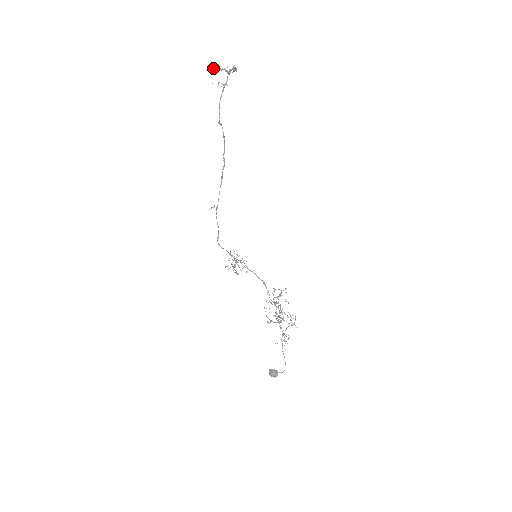
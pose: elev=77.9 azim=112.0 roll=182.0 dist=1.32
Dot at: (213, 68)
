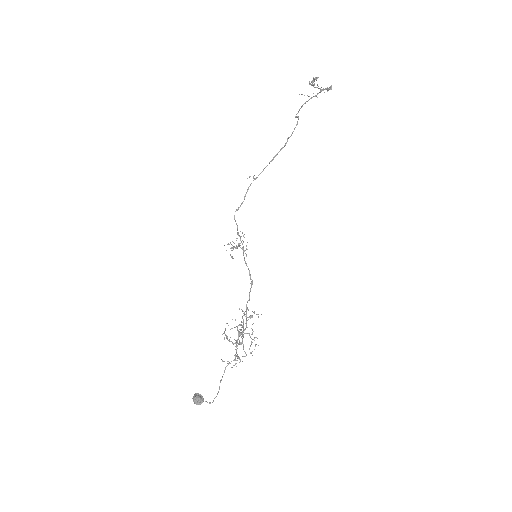
Dot at: (313, 77)
